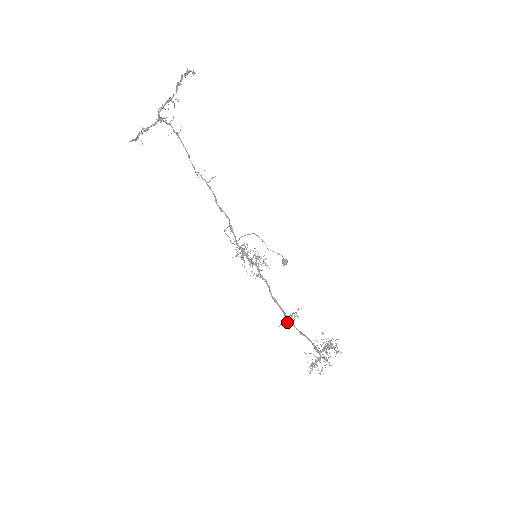
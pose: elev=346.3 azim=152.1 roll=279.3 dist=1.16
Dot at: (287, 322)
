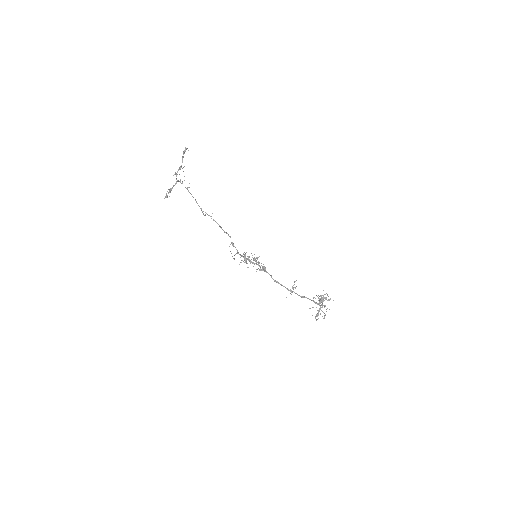
Dot at: (292, 291)
